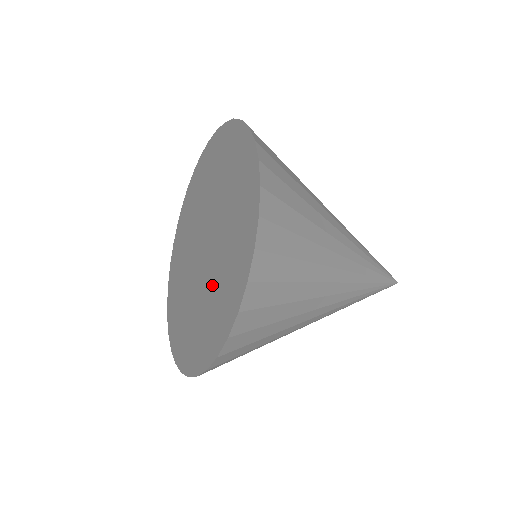
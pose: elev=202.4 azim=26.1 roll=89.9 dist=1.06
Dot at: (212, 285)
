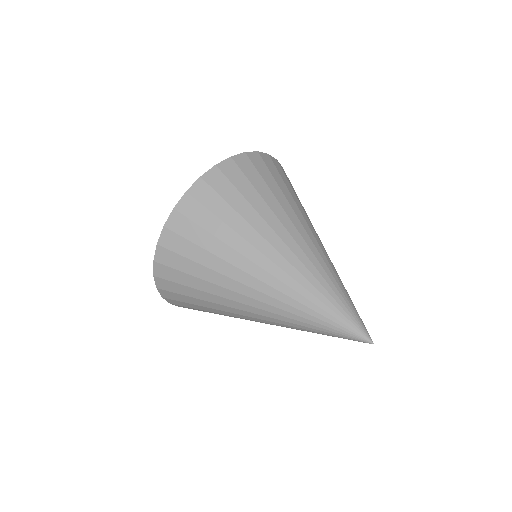
Dot at: occluded
